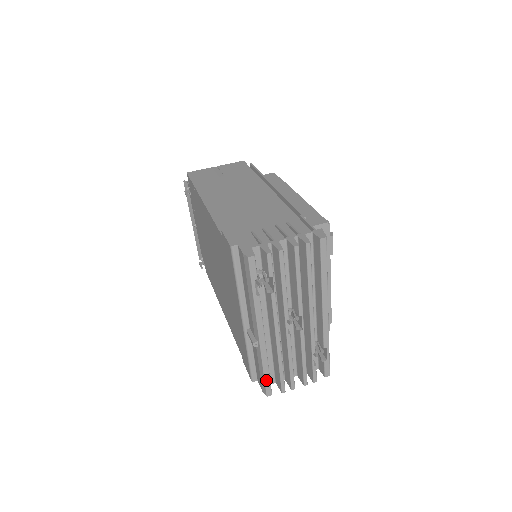
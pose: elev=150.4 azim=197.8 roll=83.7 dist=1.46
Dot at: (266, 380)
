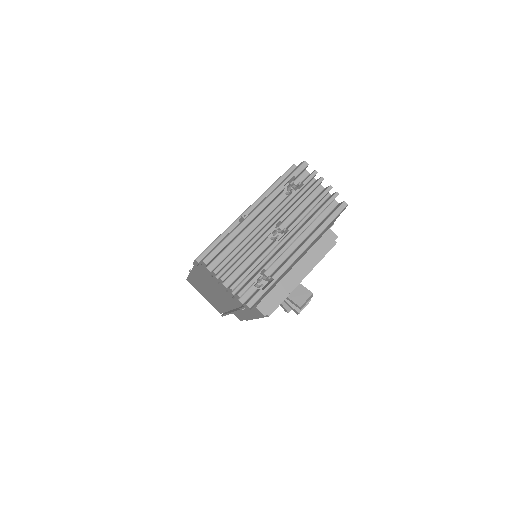
Dot at: (219, 247)
